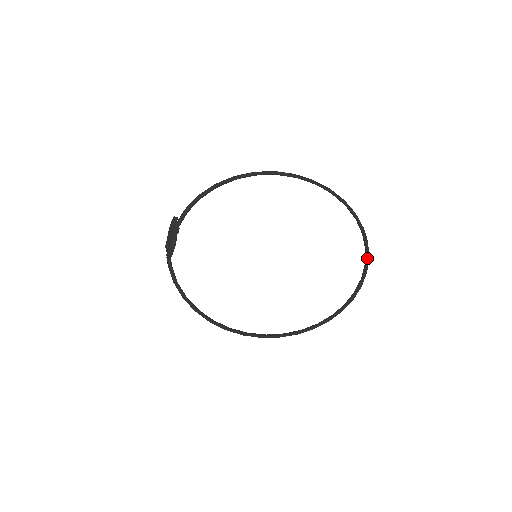
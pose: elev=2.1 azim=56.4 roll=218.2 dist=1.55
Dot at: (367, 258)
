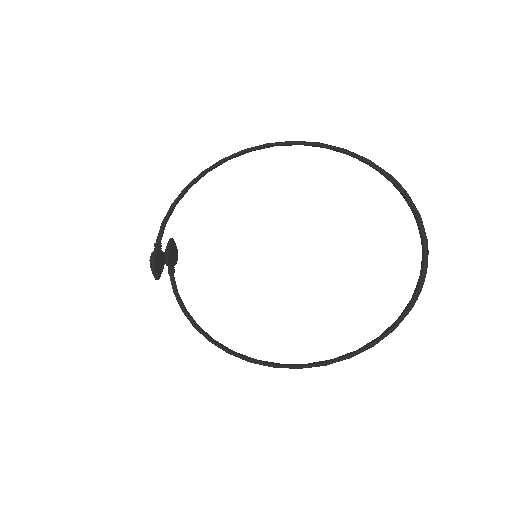
Dot at: (416, 216)
